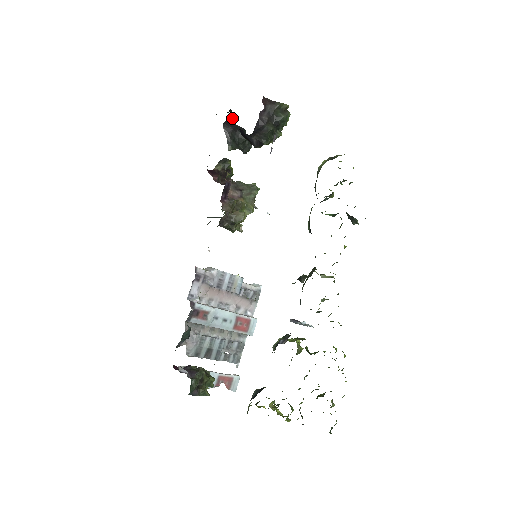
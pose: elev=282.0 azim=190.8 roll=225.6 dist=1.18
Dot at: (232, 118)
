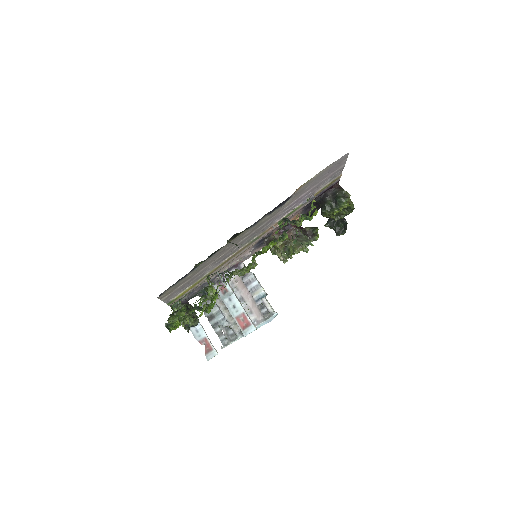
Dot at: occluded
